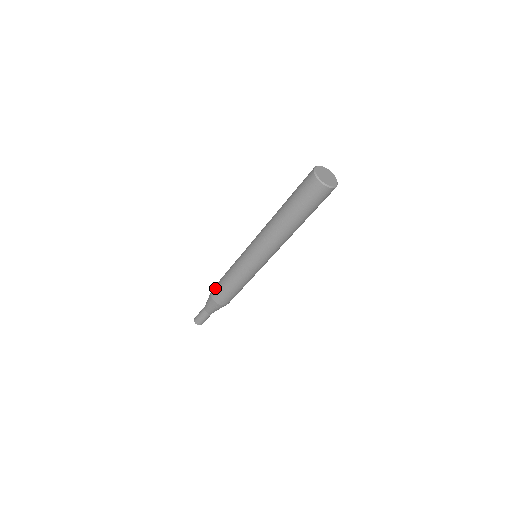
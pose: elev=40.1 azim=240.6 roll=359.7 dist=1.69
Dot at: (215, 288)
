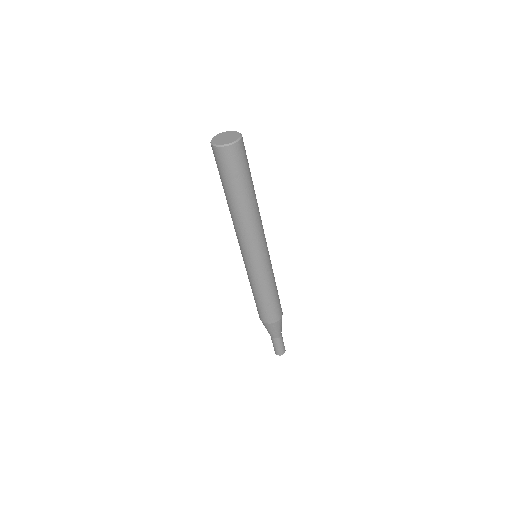
Dot at: occluded
